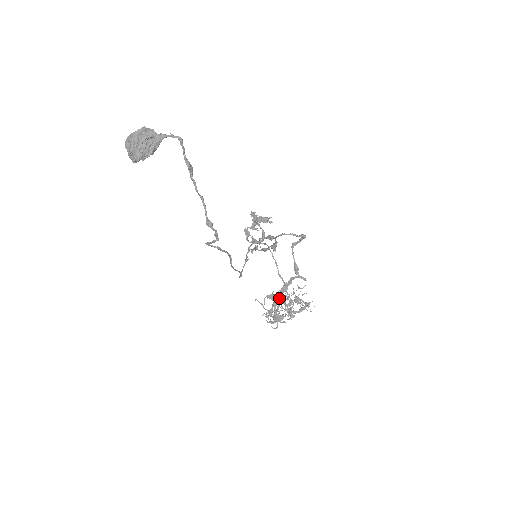
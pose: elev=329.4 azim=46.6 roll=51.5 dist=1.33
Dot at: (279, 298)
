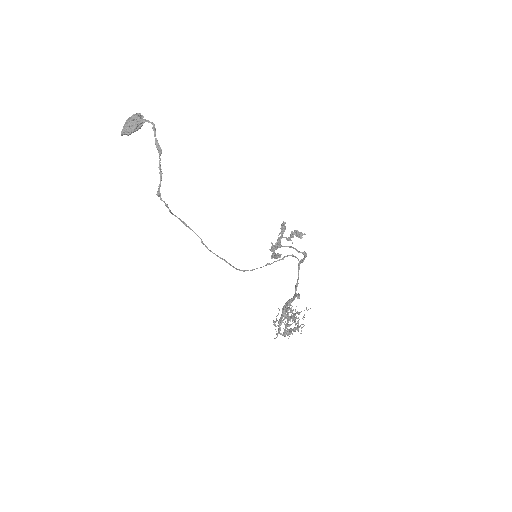
Dot at: (282, 310)
